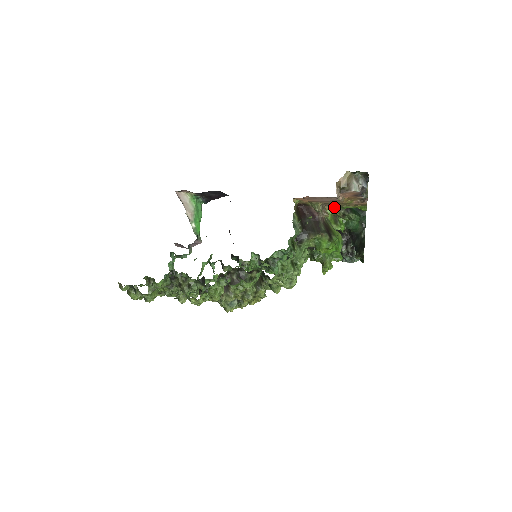
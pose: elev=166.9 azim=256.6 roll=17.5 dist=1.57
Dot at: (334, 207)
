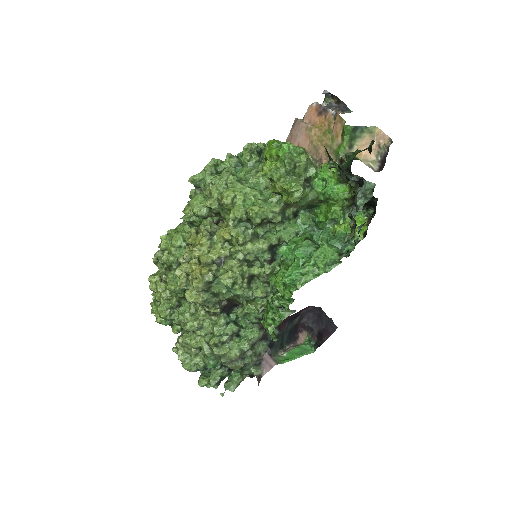
Dot at: occluded
